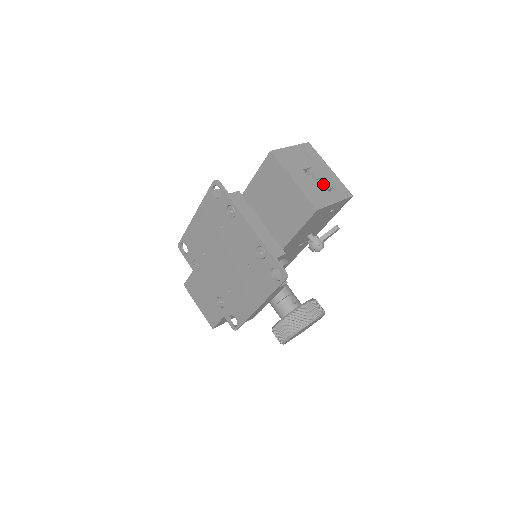
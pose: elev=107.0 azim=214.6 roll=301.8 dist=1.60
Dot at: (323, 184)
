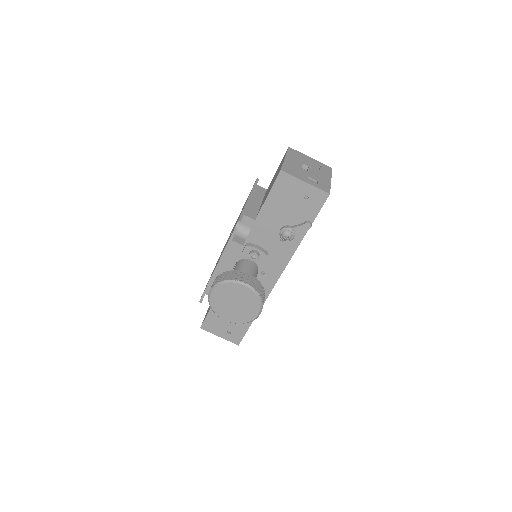
Dot at: (309, 175)
